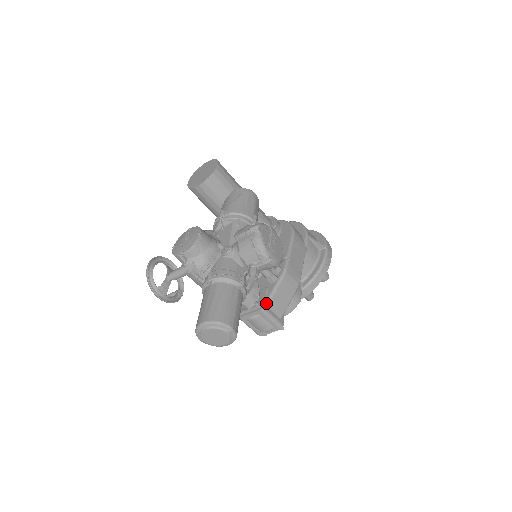
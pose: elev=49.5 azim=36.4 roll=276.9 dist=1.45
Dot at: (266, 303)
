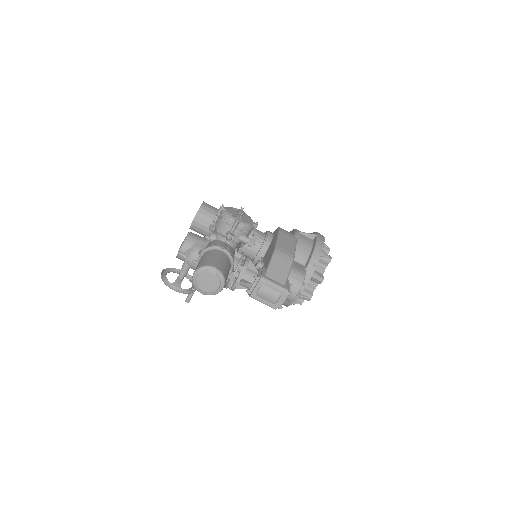
Dot at: (265, 275)
